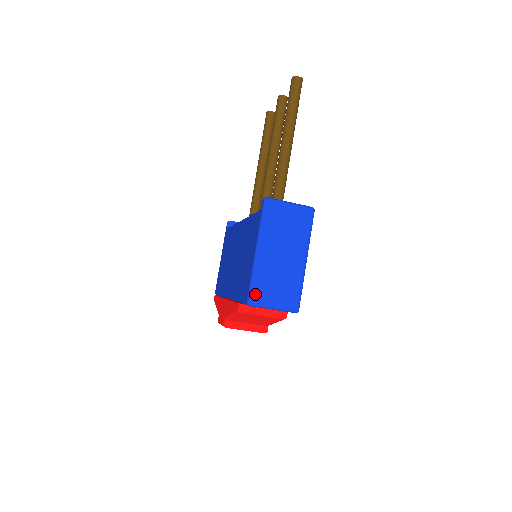
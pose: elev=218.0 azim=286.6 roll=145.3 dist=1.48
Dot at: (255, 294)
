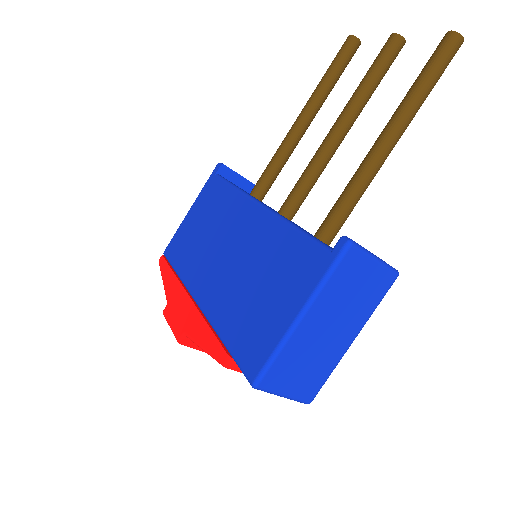
Dot at: (270, 376)
